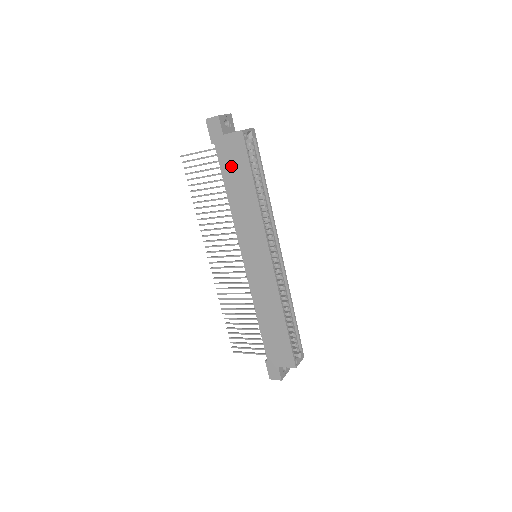
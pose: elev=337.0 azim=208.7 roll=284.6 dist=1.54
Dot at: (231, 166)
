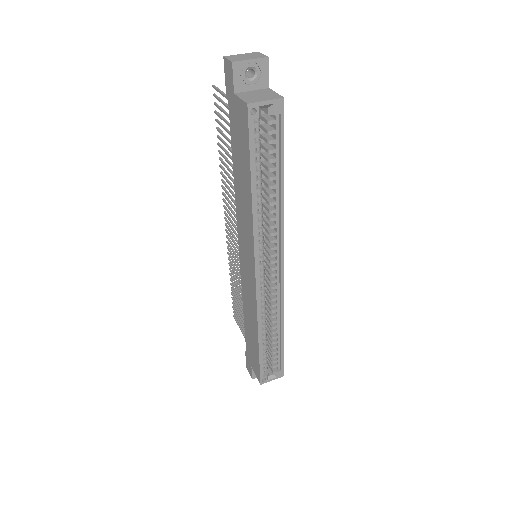
Dot at: (237, 142)
